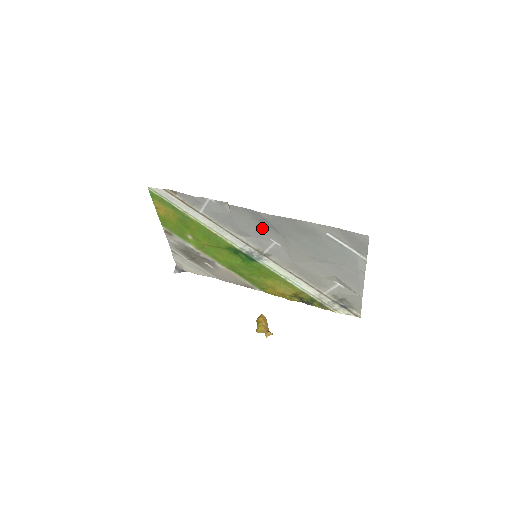
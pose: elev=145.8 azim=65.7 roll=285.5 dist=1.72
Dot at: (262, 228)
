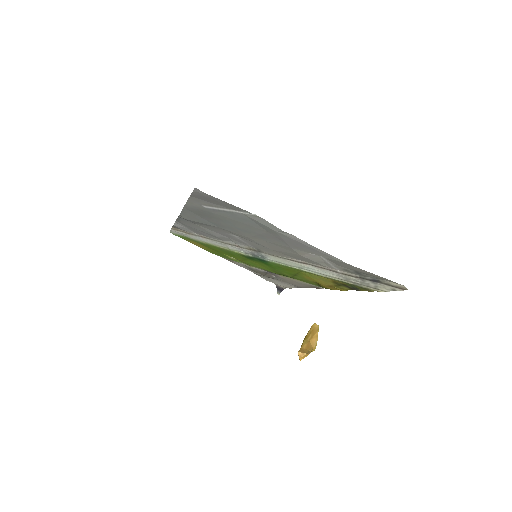
Dot at: (209, 228)
